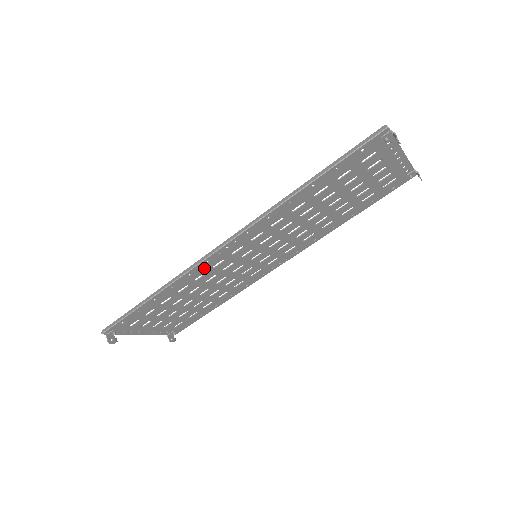
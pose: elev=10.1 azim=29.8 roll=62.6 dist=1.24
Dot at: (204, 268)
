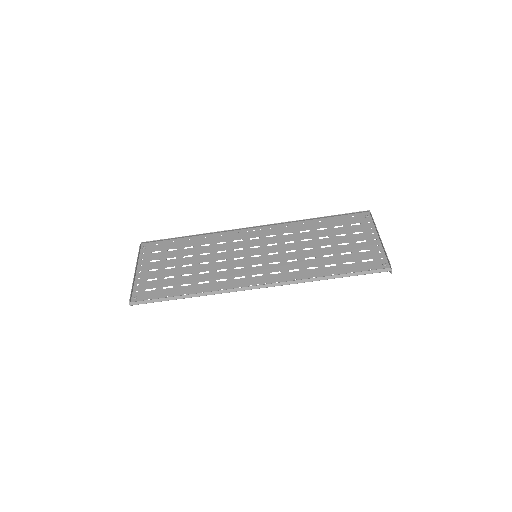
Dot at: (232, 284)
